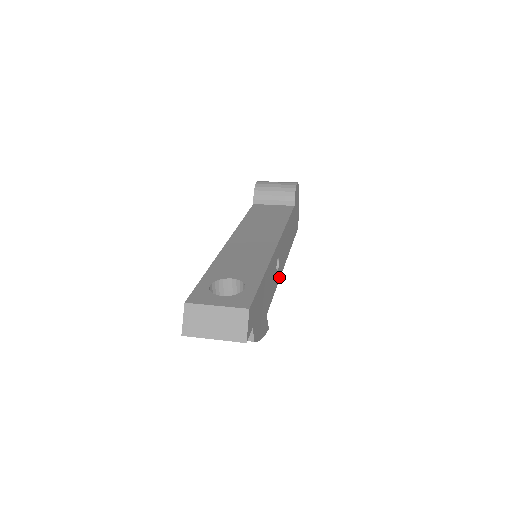
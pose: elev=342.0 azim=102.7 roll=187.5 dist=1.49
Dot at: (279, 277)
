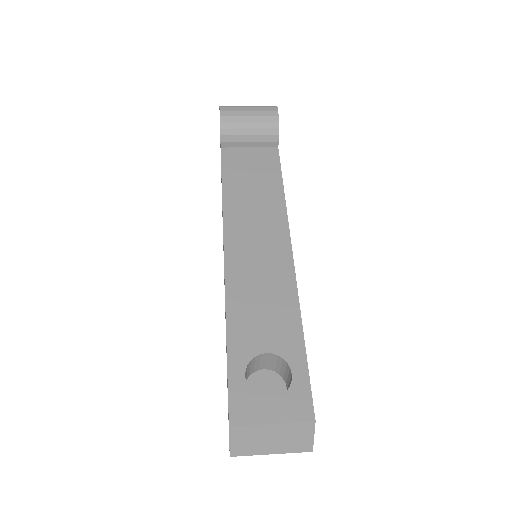
Dot at: occluded
